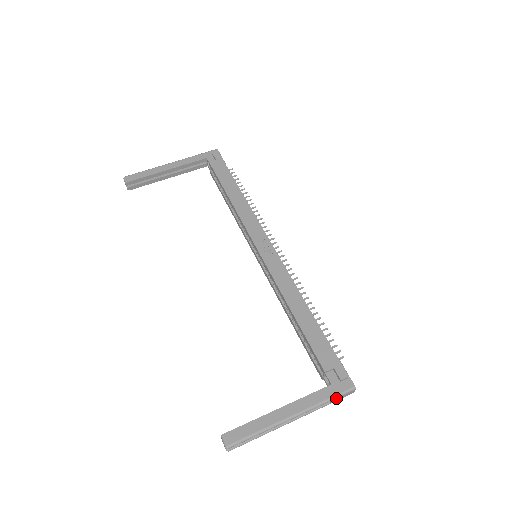
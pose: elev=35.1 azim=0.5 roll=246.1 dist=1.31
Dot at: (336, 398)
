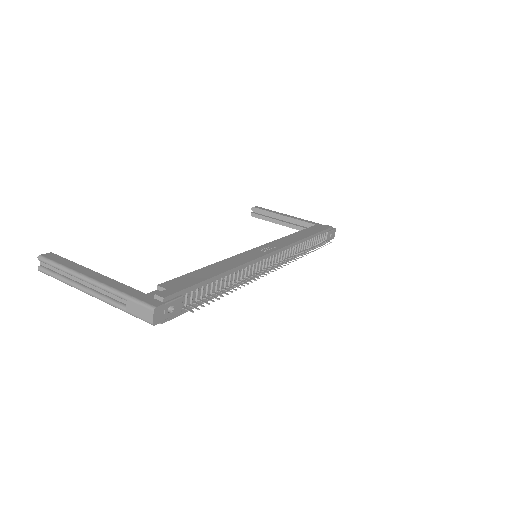
Dot at: (132, 301)
